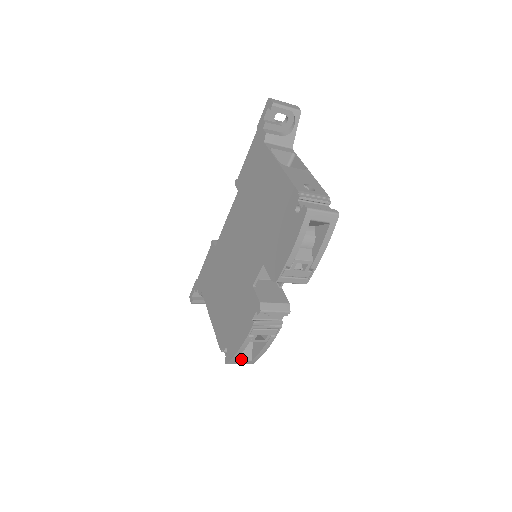
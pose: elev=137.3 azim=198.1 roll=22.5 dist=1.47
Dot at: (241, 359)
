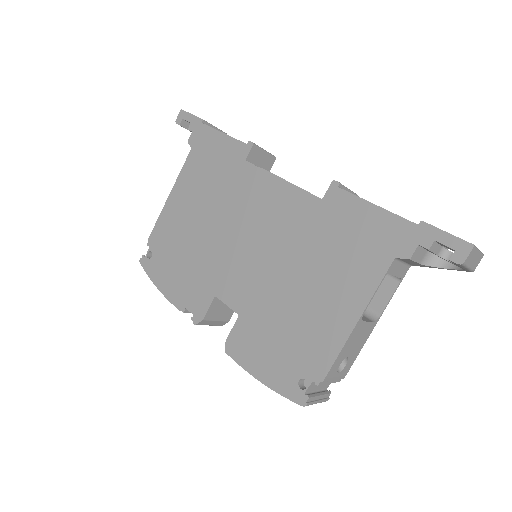
Dot at: occluded
